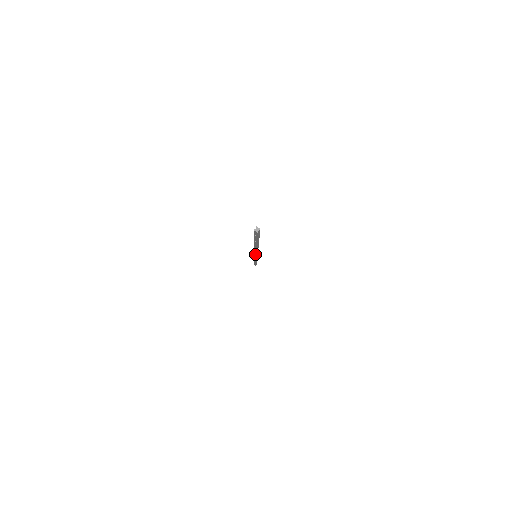
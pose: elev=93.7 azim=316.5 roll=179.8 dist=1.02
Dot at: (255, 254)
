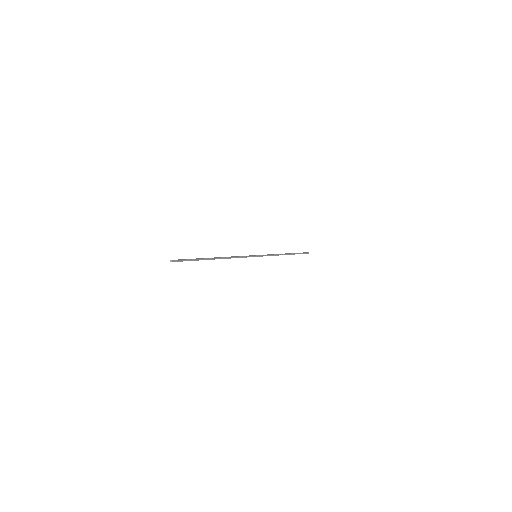
Dot at: (243, 257)
